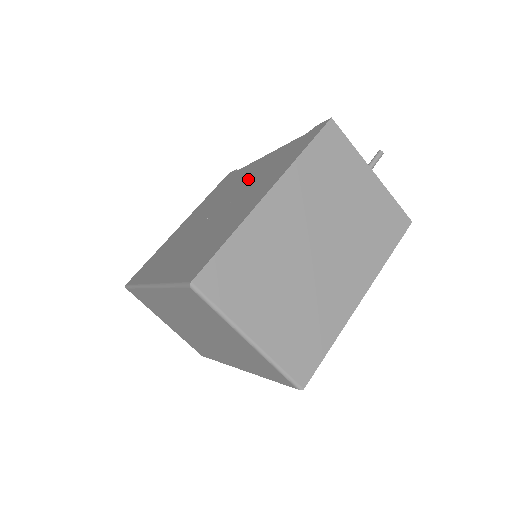
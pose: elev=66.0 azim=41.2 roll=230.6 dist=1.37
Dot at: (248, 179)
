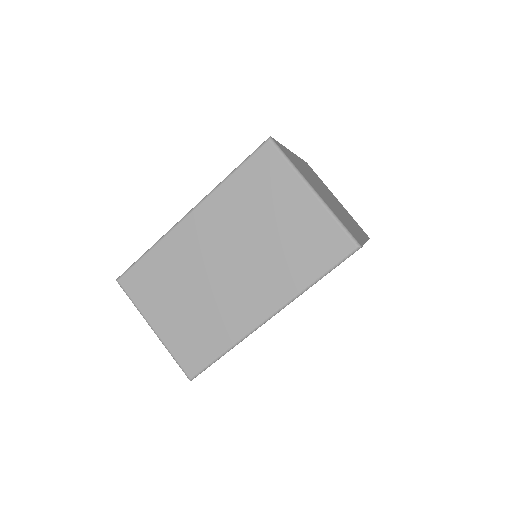
Dot at: occluded
